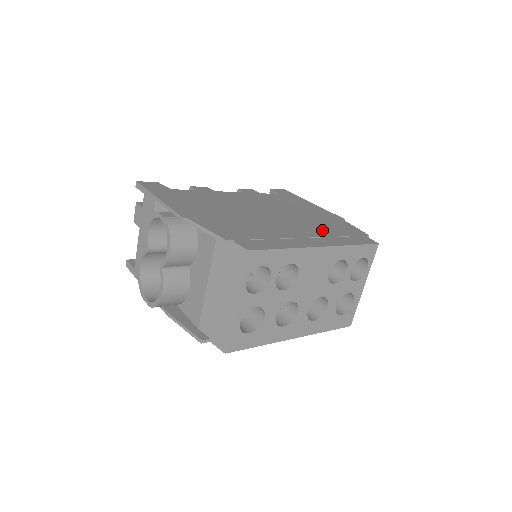
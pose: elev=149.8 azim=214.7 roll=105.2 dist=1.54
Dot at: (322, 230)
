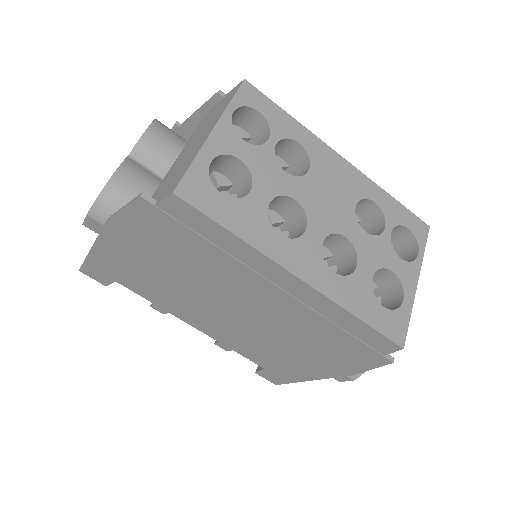
Dot at: occluded
